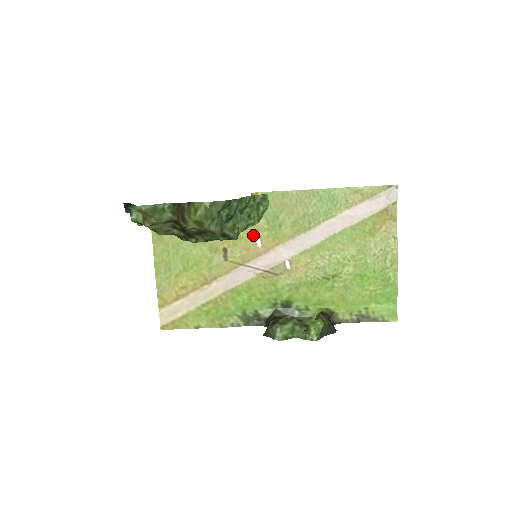
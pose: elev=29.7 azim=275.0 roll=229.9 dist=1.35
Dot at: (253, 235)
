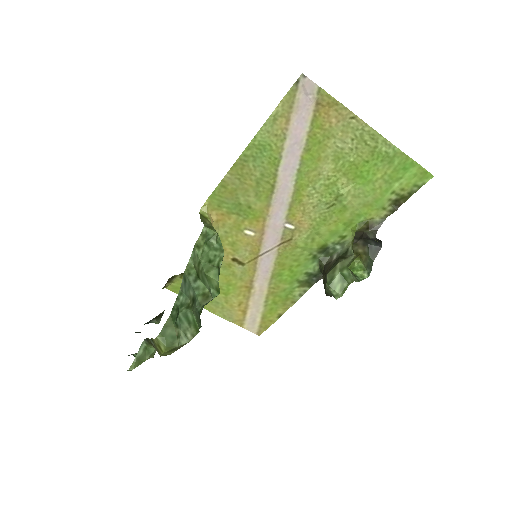
Dot at: (239, 233)
